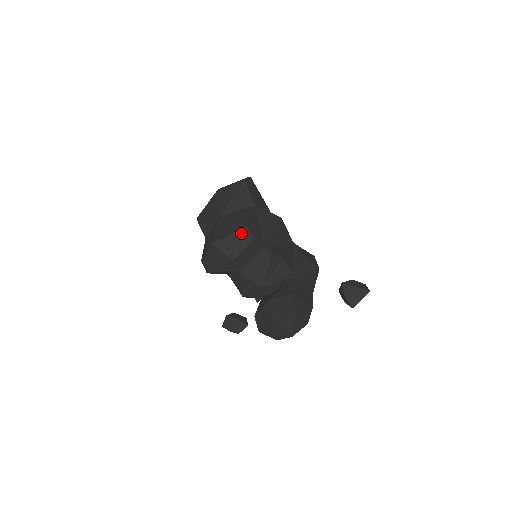
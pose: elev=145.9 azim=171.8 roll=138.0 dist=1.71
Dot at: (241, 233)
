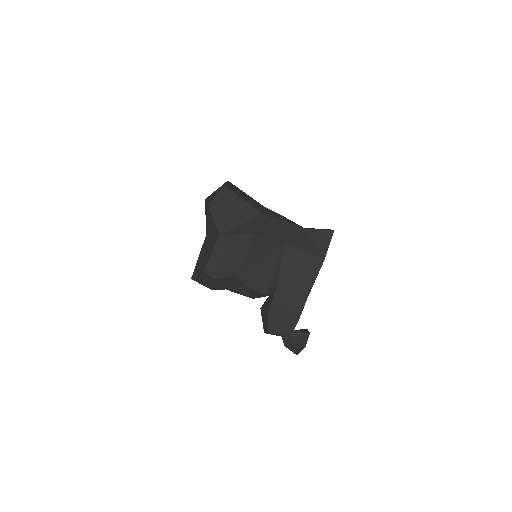
Dot at: (203, 275)
